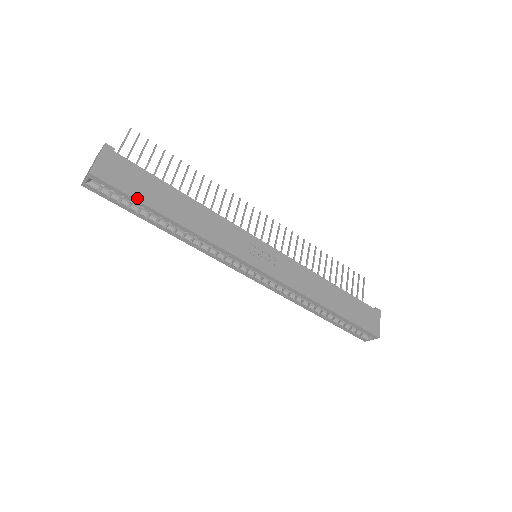
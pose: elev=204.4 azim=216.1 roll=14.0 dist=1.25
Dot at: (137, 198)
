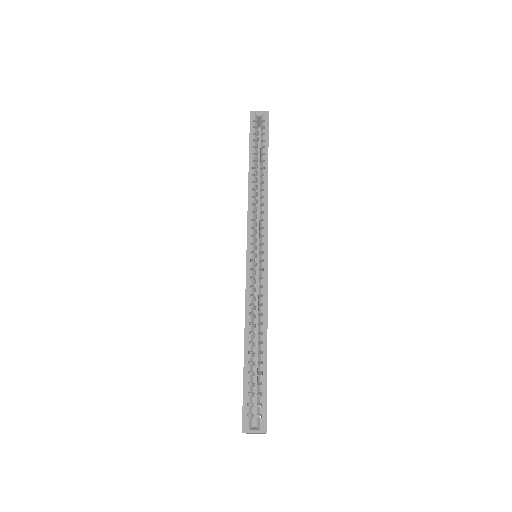
Dot at: (268, 142)
